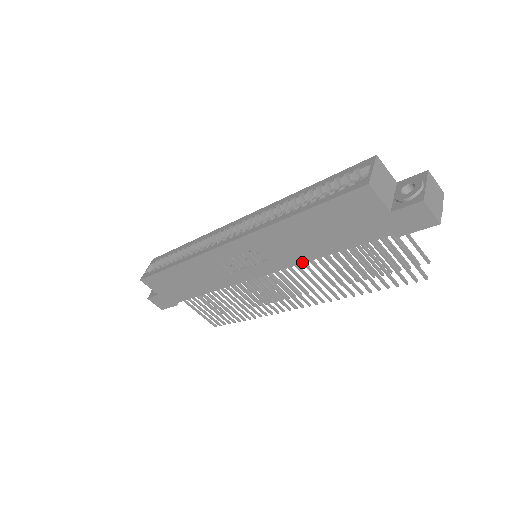
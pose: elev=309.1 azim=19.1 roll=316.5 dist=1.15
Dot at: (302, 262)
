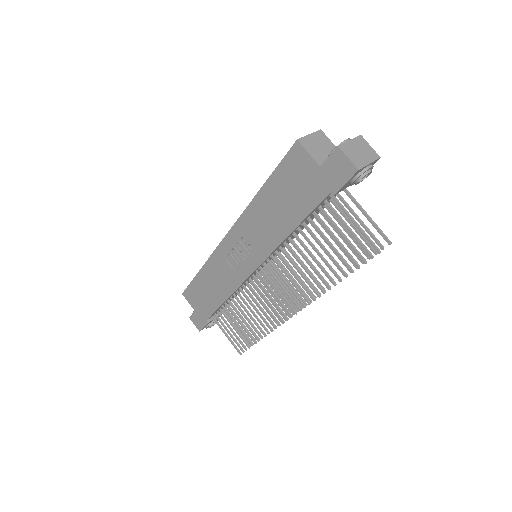
Dot at: (277, 245)
